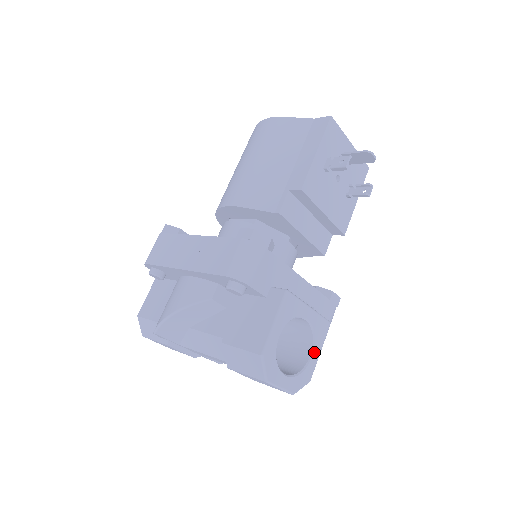
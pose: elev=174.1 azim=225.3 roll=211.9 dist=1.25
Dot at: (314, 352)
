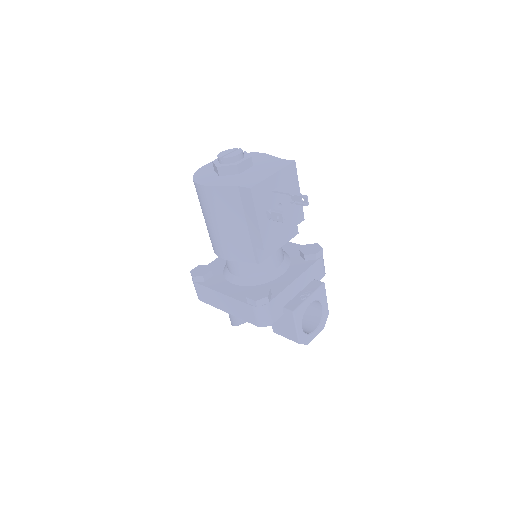
Dot at: (323, 304)
